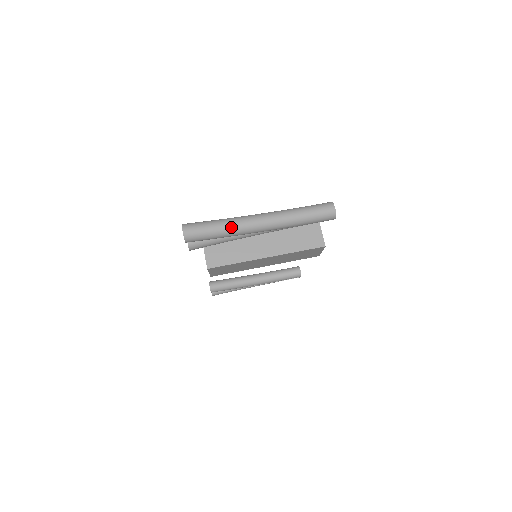
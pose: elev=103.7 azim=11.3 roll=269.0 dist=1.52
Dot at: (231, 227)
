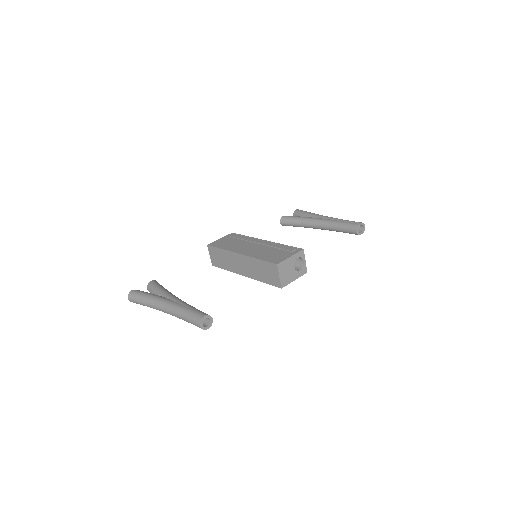
Dot at: (150, 307)
